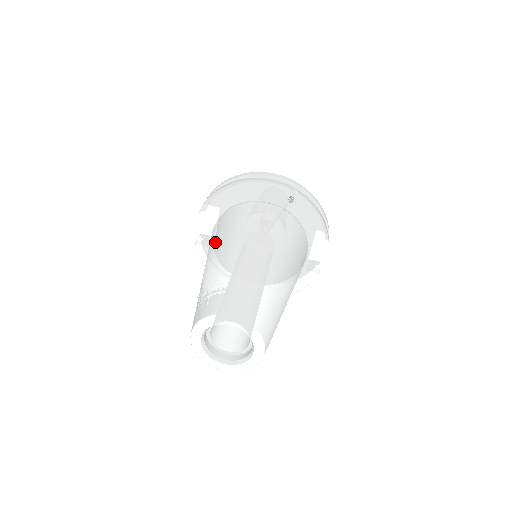
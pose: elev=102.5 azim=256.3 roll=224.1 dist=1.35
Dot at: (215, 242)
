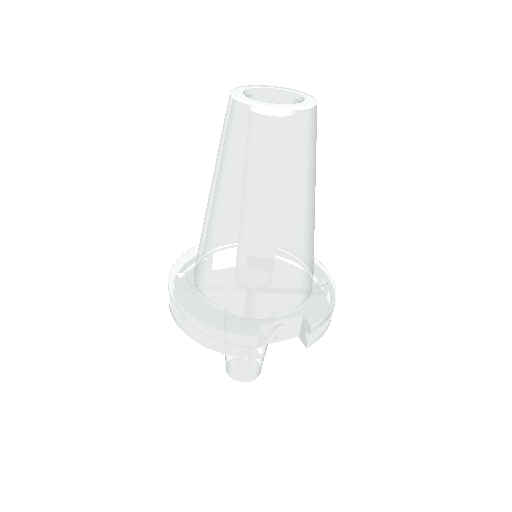
Dot at: occluded
